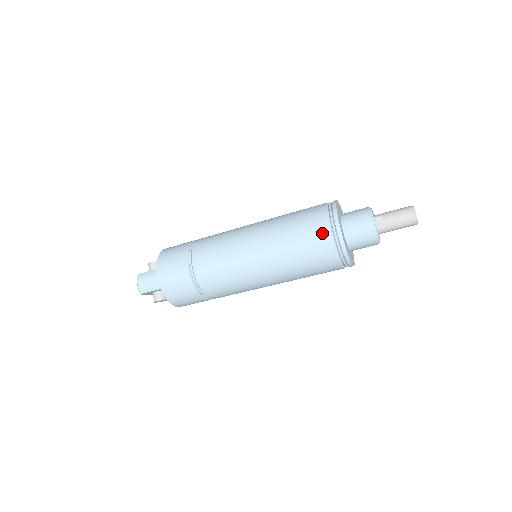
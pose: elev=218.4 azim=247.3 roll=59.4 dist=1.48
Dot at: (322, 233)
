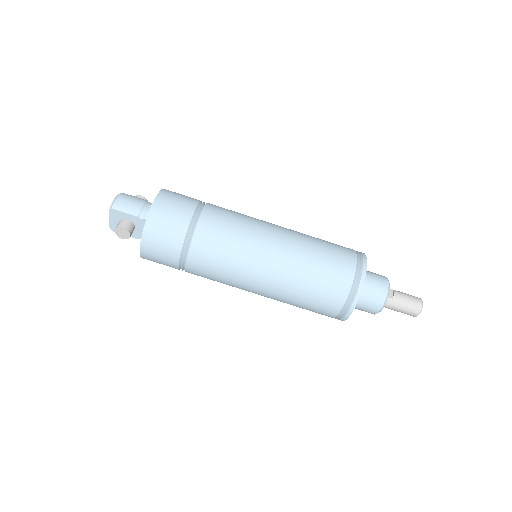
Dot at: (349, 259)
